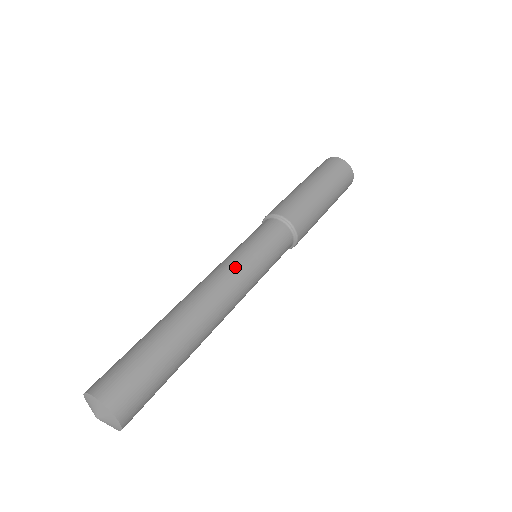
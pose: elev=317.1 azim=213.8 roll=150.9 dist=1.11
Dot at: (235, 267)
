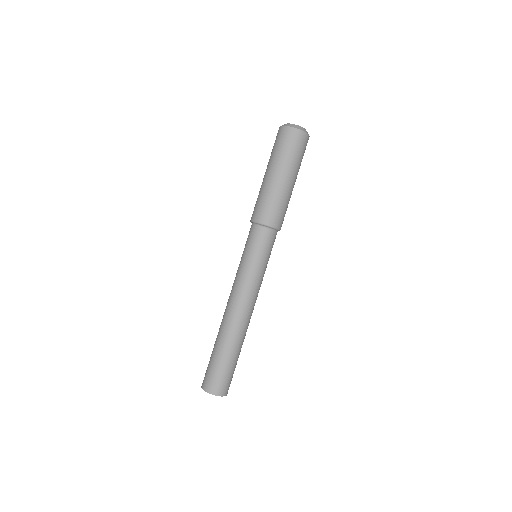
Dot at: (240, 281)
